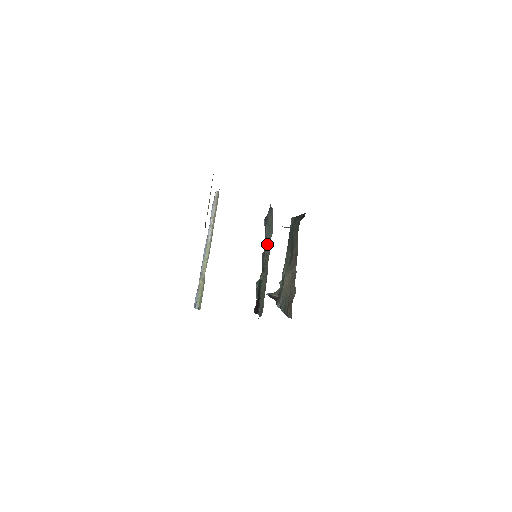
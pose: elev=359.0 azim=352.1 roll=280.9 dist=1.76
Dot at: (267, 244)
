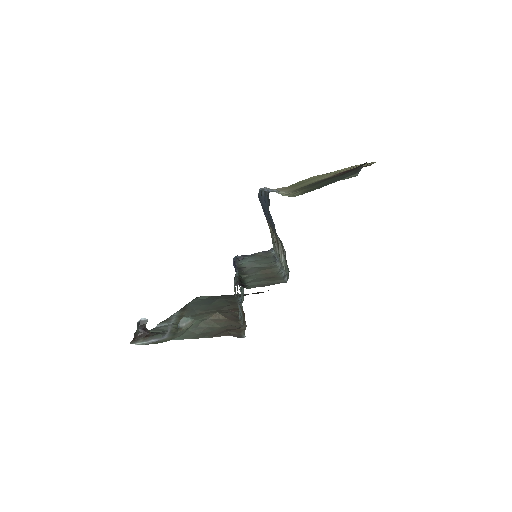
Dot at: (254, 265)
